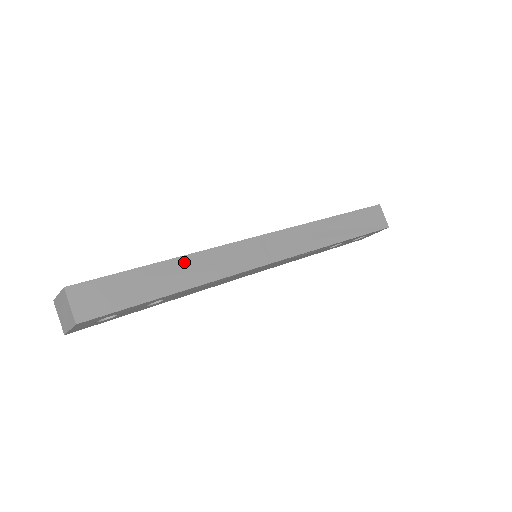
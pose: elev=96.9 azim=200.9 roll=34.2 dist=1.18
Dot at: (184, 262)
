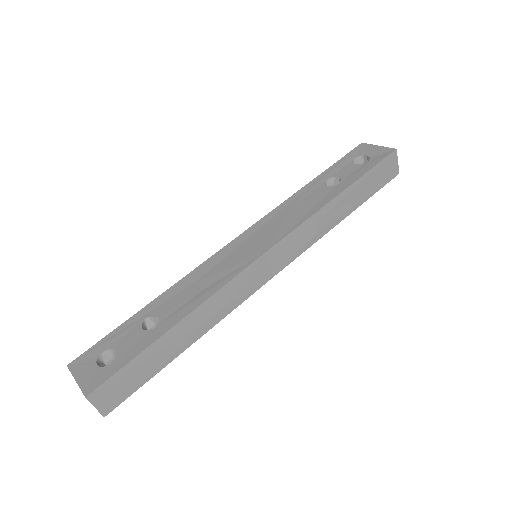
Dot at: (190, 320)
